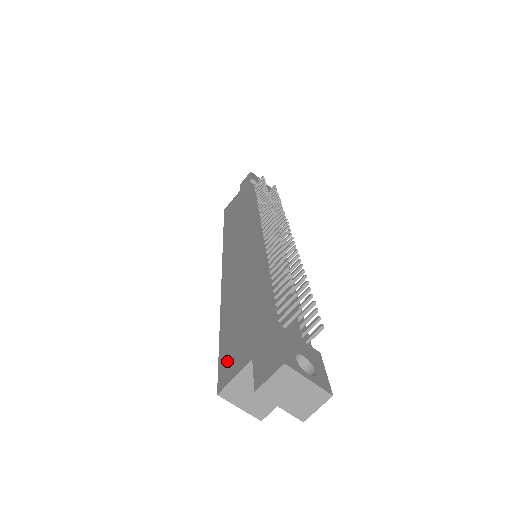
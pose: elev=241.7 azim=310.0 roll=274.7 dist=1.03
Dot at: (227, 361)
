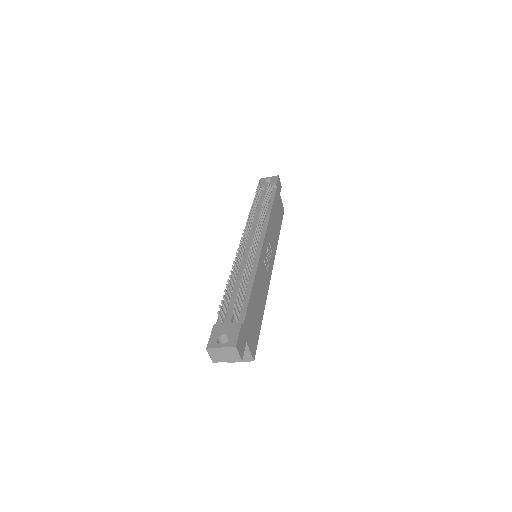
Dot at: occluded
